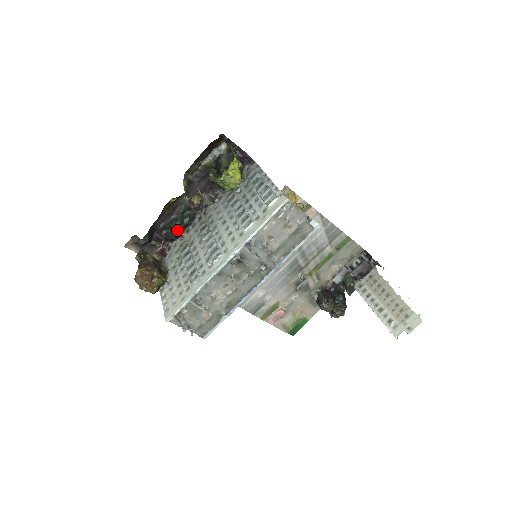
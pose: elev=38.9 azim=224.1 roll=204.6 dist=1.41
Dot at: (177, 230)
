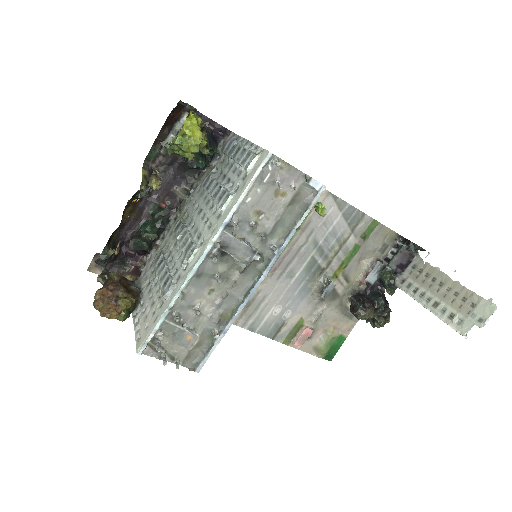
Dot at: (148, 238)
